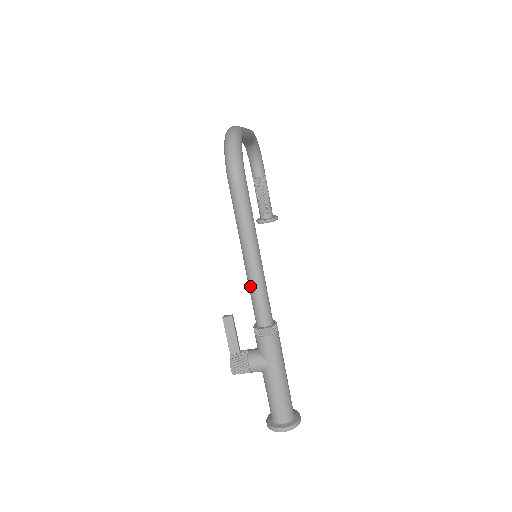
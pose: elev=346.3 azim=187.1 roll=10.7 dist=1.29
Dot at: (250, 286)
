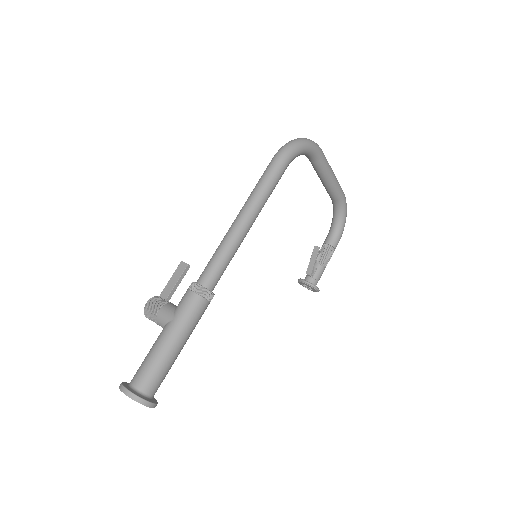
Dot at: (220, 244)
